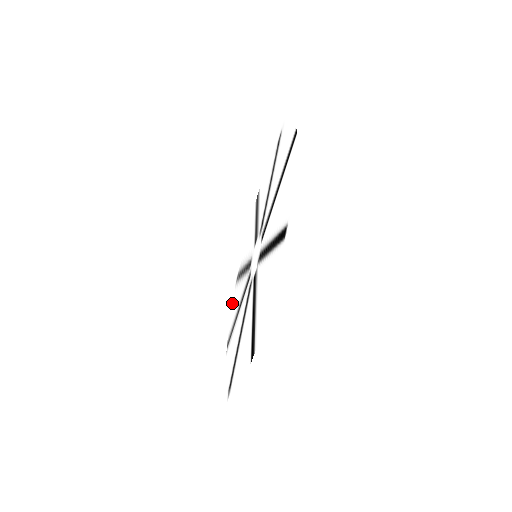
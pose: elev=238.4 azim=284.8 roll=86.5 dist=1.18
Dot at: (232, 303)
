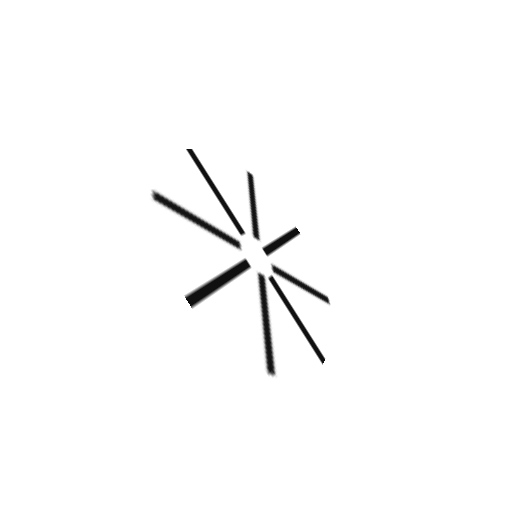
Dot at: (268, 191)
